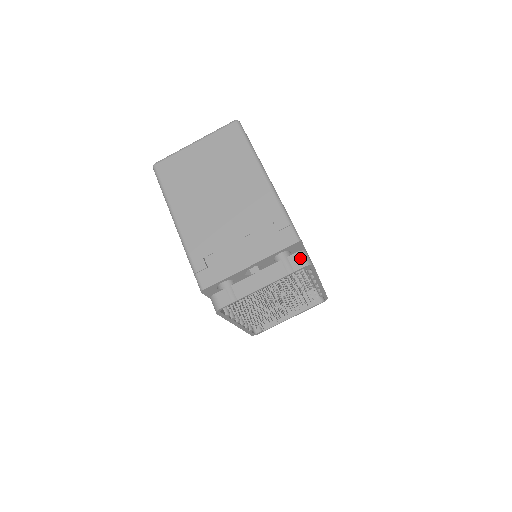
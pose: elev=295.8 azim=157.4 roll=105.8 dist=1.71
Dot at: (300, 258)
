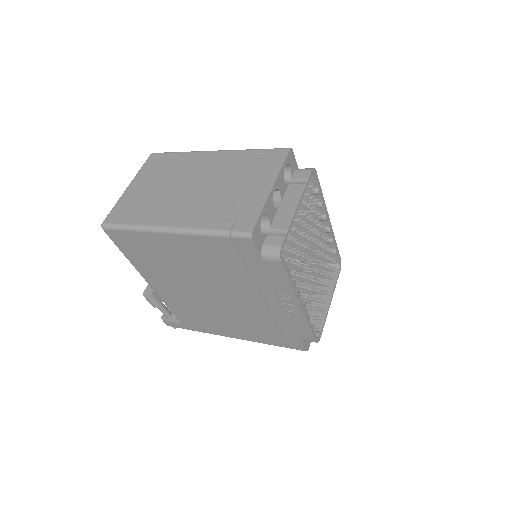
Dot at: (302, 170)
